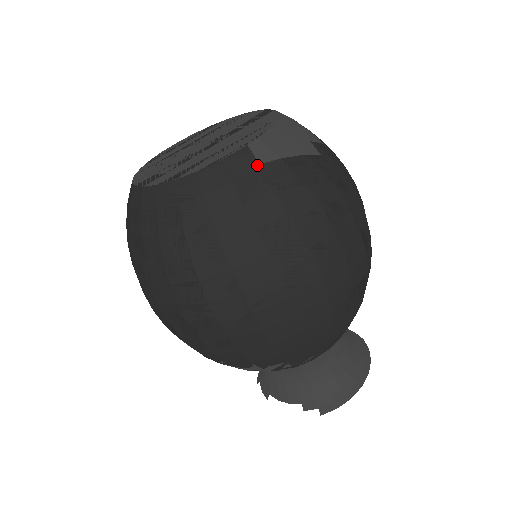
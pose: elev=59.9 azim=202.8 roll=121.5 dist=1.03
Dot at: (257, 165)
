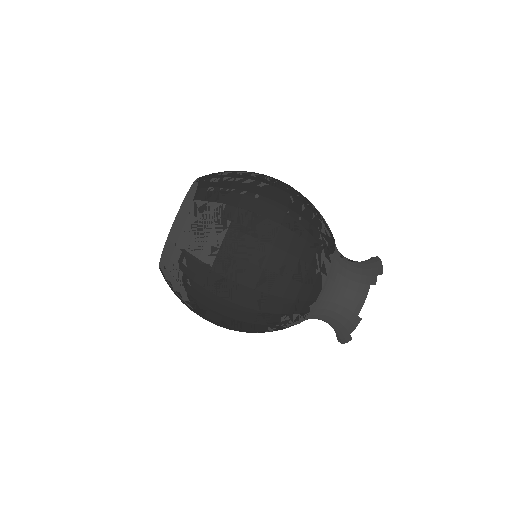
Dot at: (208, 175)
